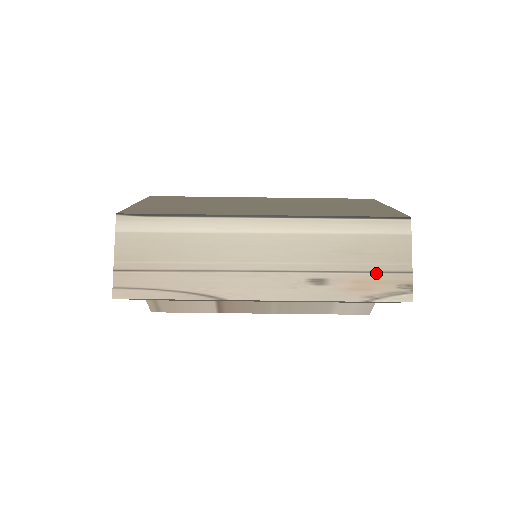
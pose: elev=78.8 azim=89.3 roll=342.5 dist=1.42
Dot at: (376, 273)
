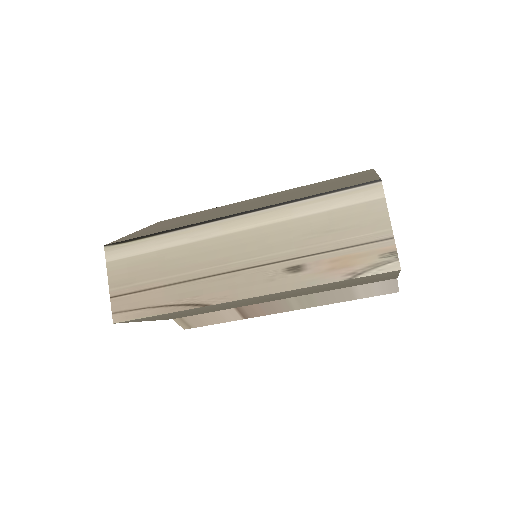
Dot at: (354, 247)
